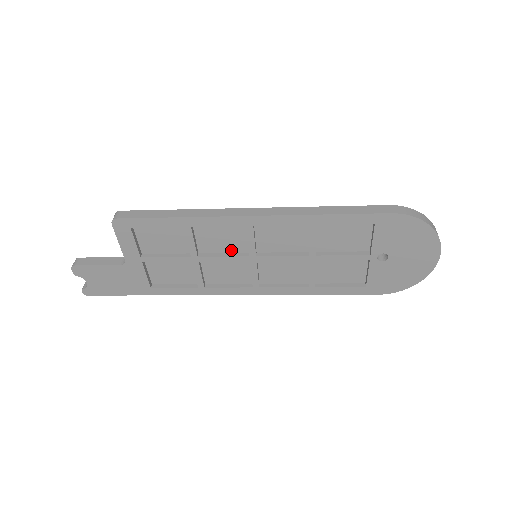
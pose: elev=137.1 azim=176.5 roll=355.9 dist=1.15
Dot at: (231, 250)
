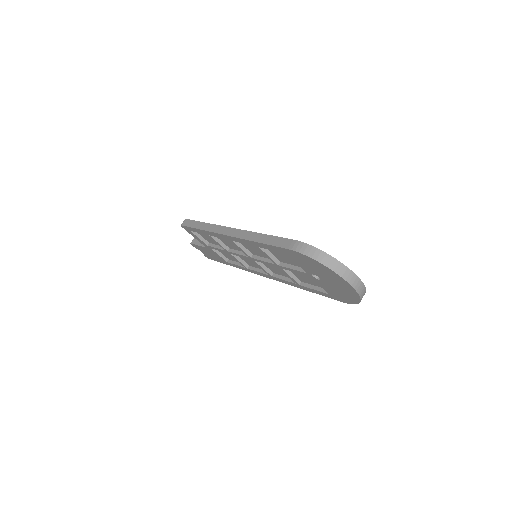
Dot at: occluded
